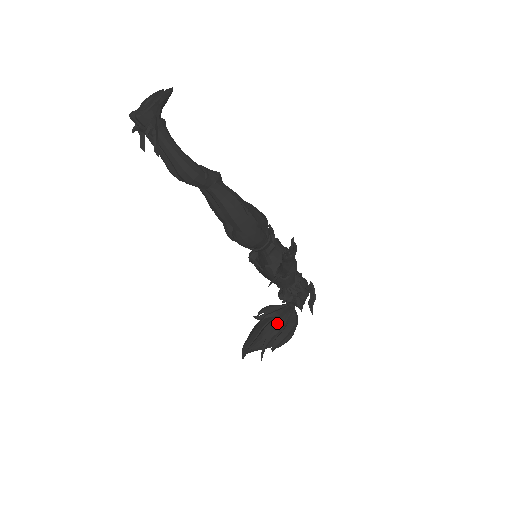
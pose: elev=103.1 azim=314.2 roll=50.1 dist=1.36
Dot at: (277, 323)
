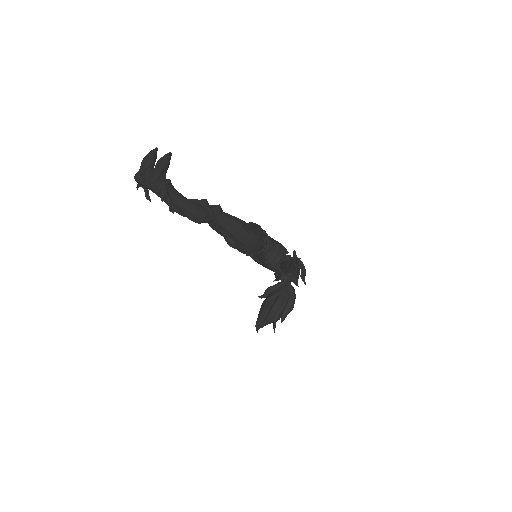
Dot at: (281, 301)
